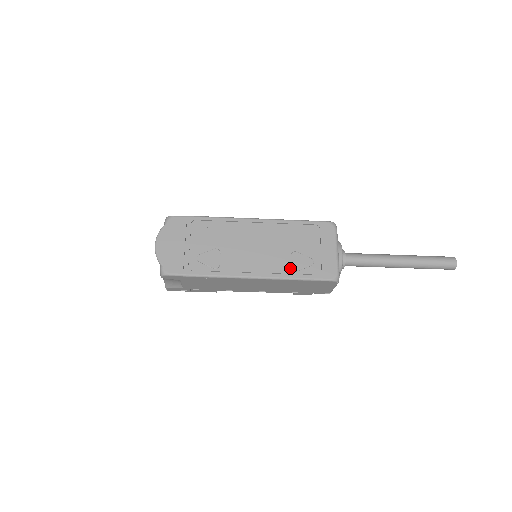
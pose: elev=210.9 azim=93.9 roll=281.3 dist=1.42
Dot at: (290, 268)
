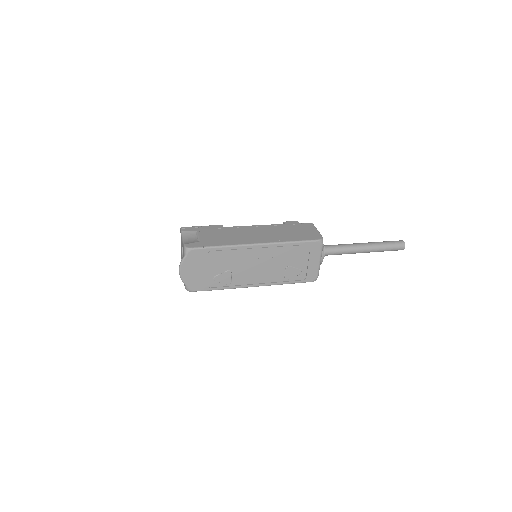
Dot at: (284, 278)
